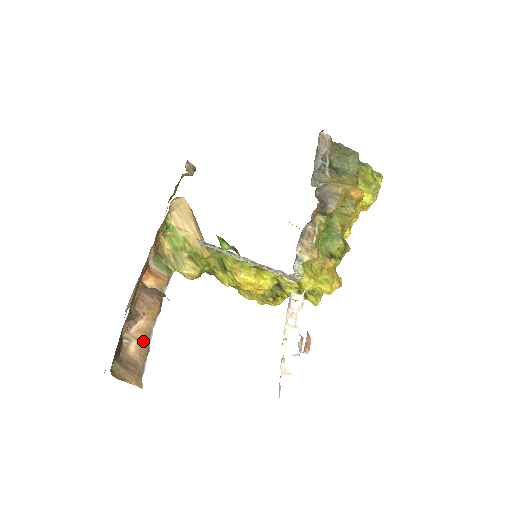
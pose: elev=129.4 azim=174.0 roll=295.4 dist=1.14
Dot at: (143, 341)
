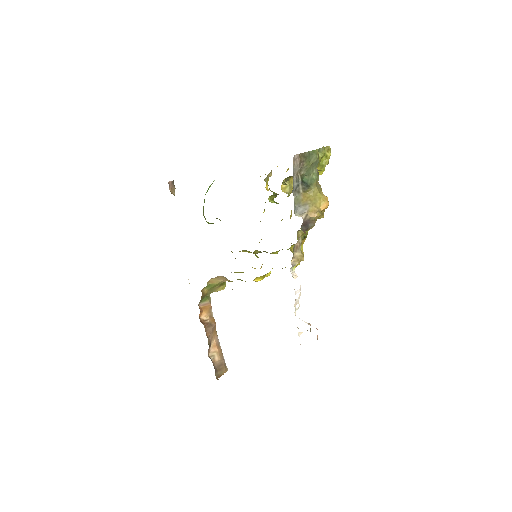
Dot at: (218, 350)
